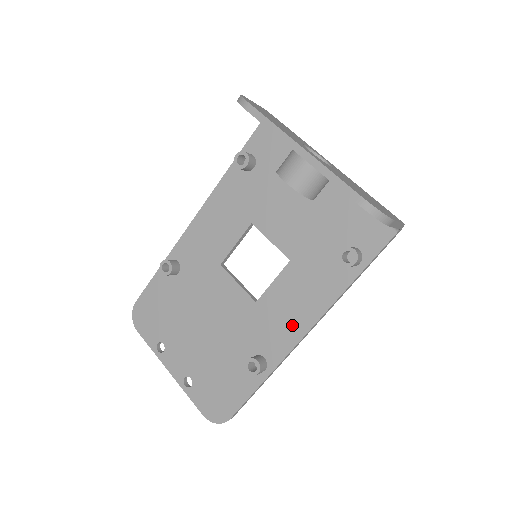
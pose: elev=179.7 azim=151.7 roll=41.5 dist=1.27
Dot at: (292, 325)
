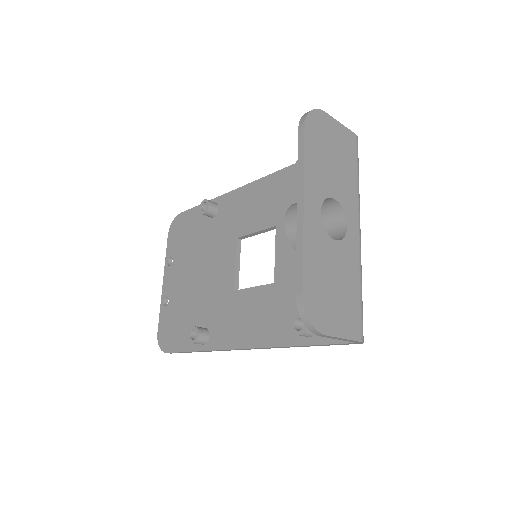
Dot at: (239, 332)
